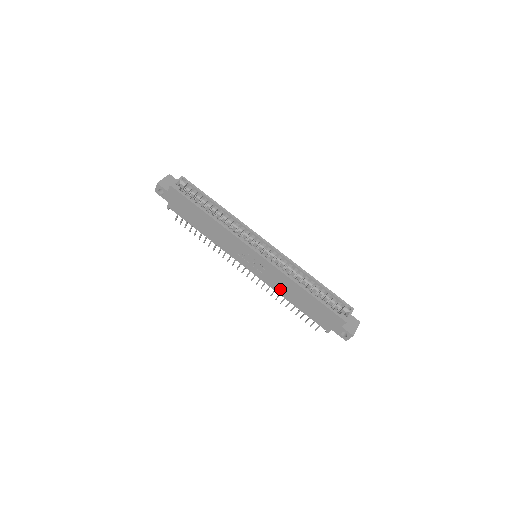
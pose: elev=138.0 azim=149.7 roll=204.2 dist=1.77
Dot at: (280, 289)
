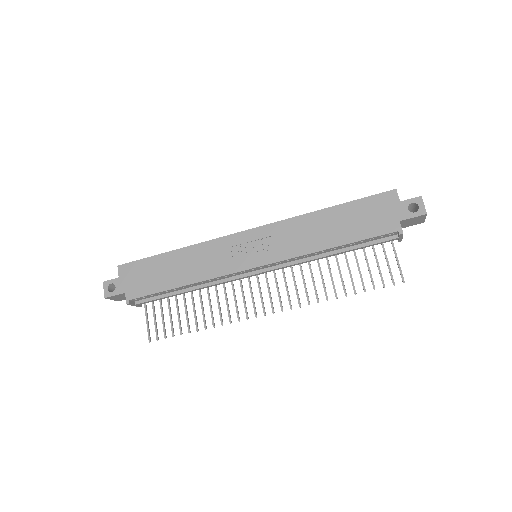
Dot at: (306, 244)
